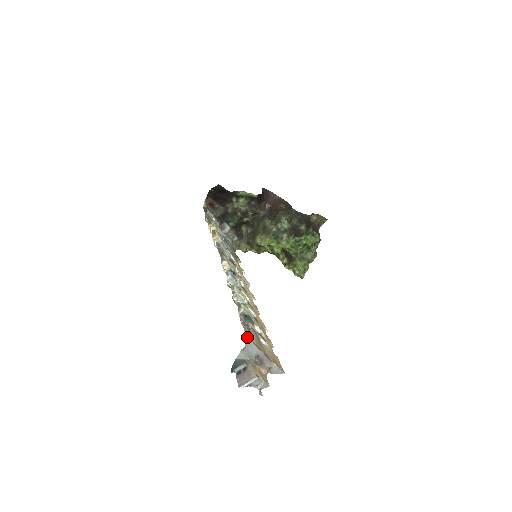
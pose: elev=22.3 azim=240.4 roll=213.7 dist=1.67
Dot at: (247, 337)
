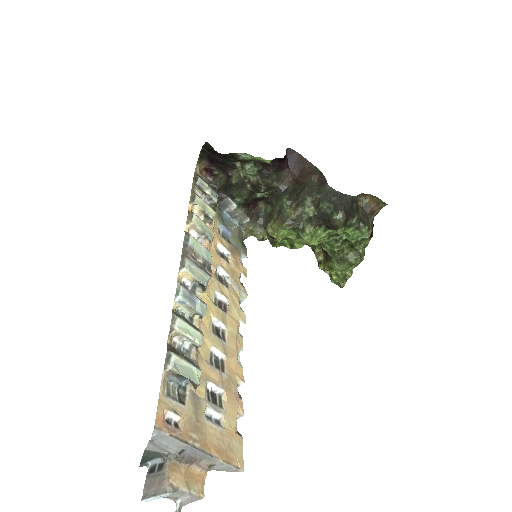
Dot at: (157, 424)
